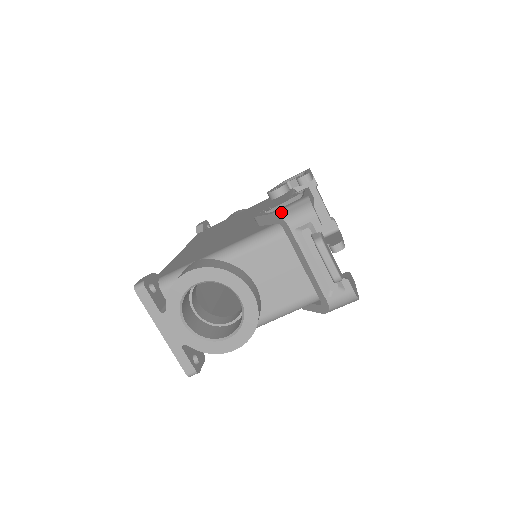
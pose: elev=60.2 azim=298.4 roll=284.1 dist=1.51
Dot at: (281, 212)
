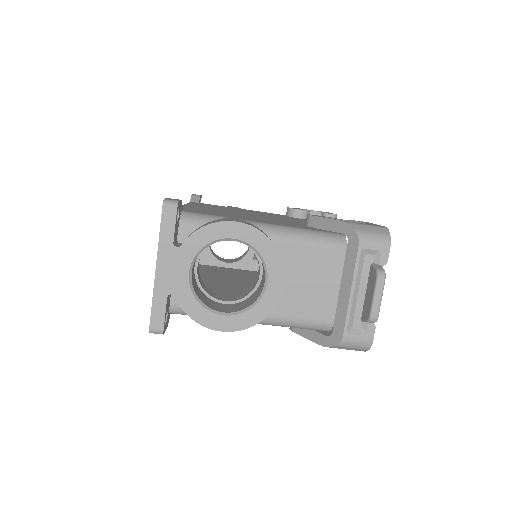
Dot at: (356, 225)
